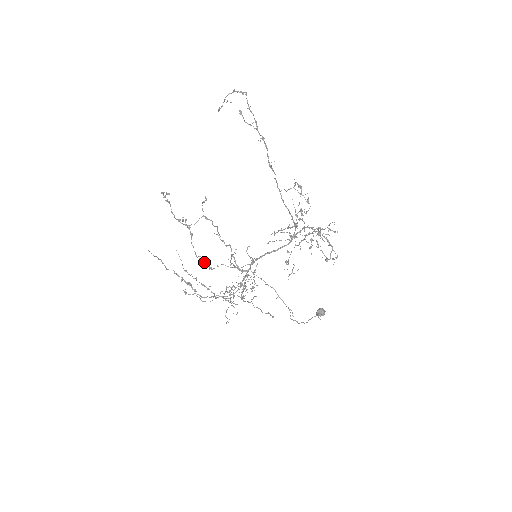
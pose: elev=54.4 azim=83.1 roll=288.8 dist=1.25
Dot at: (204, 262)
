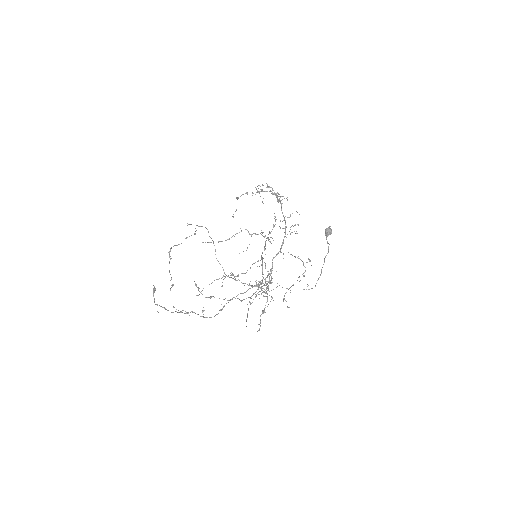
Dot at: occluded
